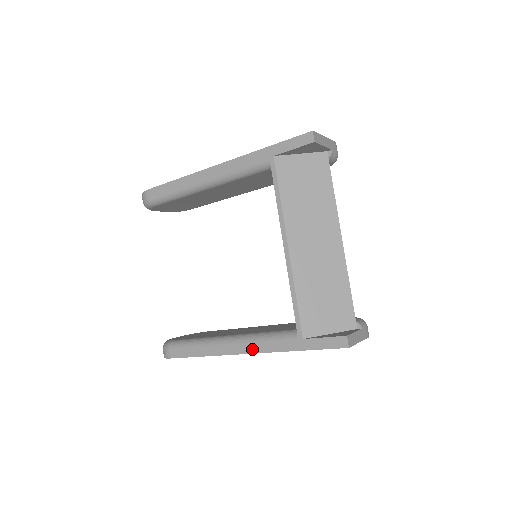
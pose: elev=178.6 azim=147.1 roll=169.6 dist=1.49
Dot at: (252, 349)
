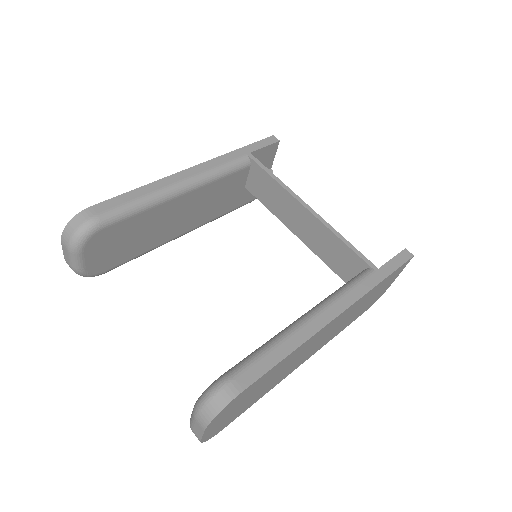
Dot at: (343, 305)
